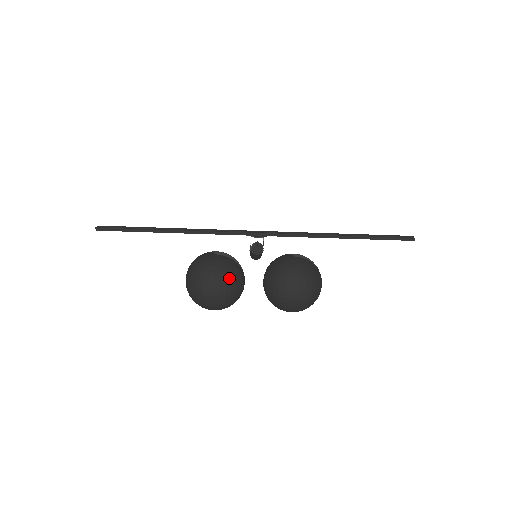
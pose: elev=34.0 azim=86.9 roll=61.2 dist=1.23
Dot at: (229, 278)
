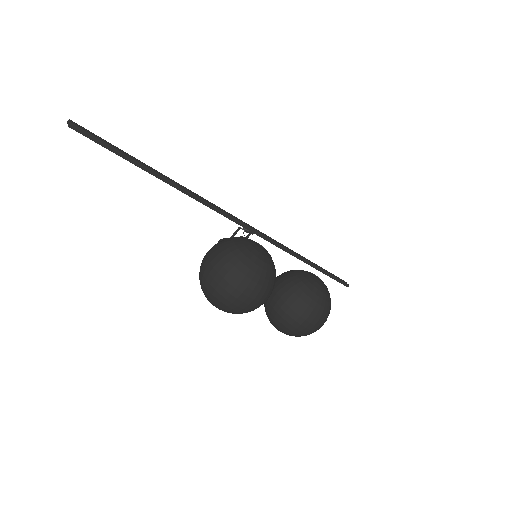
Dot at: (274, 282)
